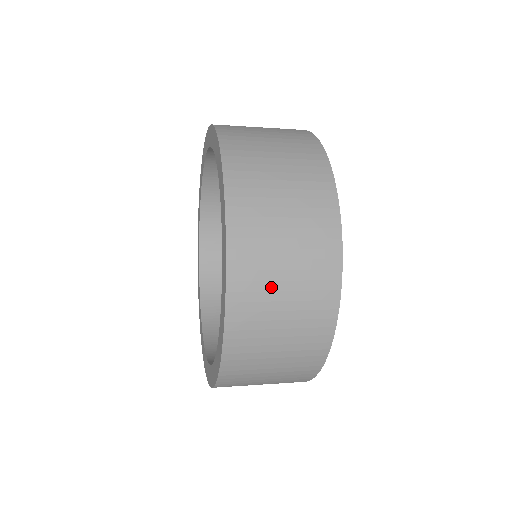
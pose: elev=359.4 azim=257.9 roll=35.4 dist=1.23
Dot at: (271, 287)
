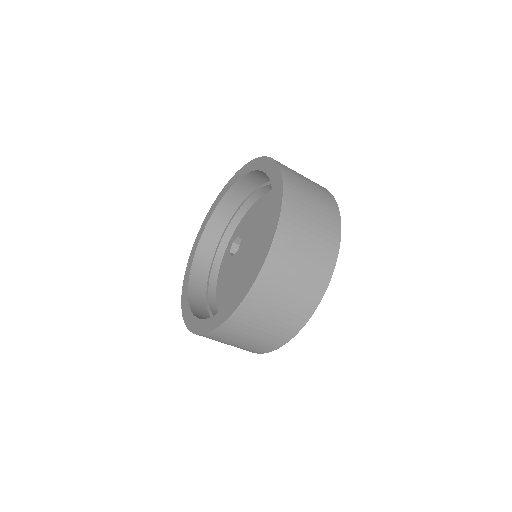
Dot at: (289, 272)
